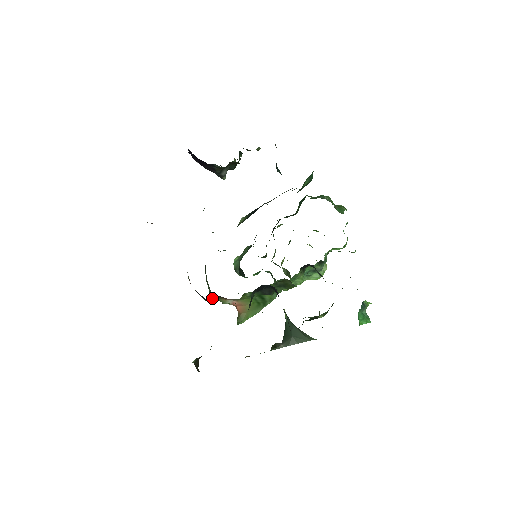
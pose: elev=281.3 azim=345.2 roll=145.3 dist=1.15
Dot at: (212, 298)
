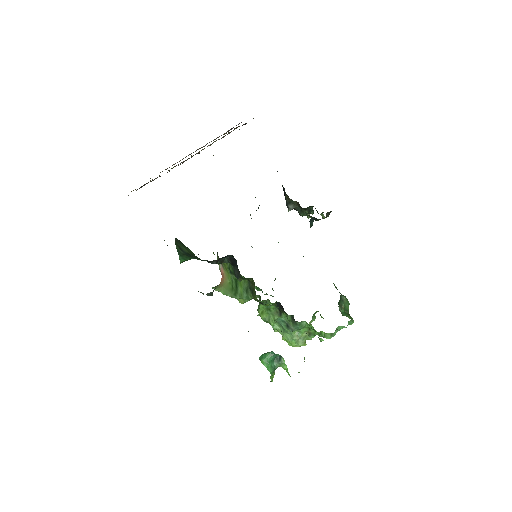
Dot at: (217, 257)
